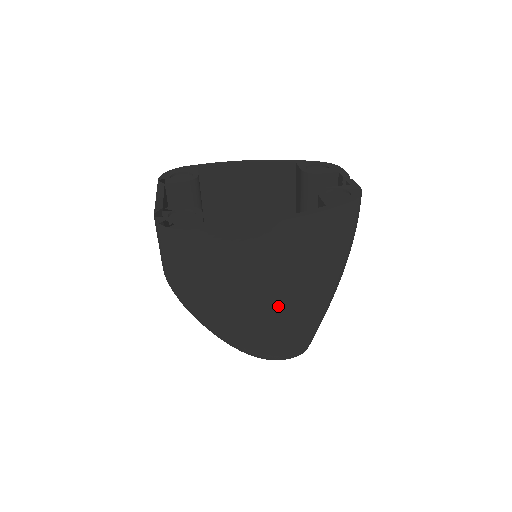
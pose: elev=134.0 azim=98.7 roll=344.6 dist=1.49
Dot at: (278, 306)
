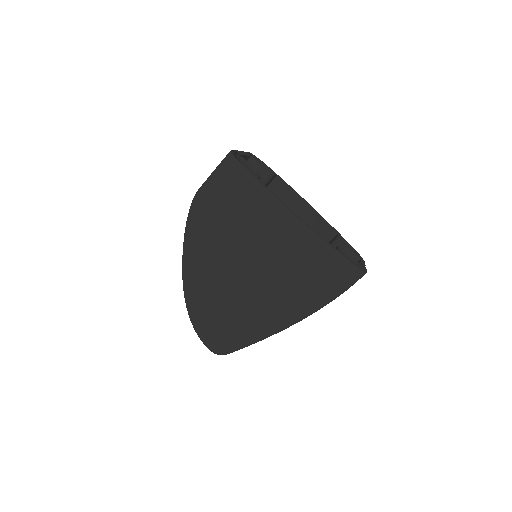
Dot at: (242, 285)
